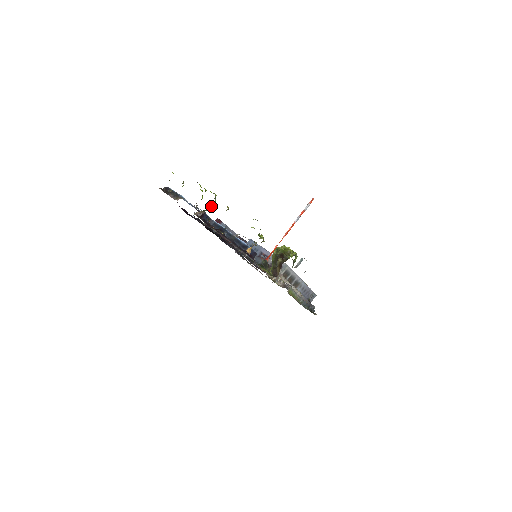
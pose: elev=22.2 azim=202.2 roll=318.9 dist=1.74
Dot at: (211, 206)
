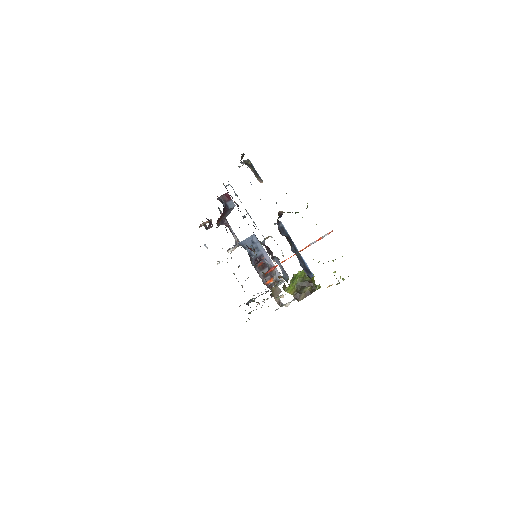
Dot at: (296, 212)
